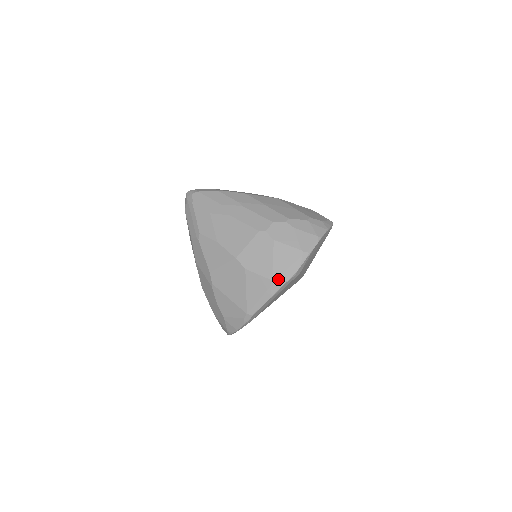
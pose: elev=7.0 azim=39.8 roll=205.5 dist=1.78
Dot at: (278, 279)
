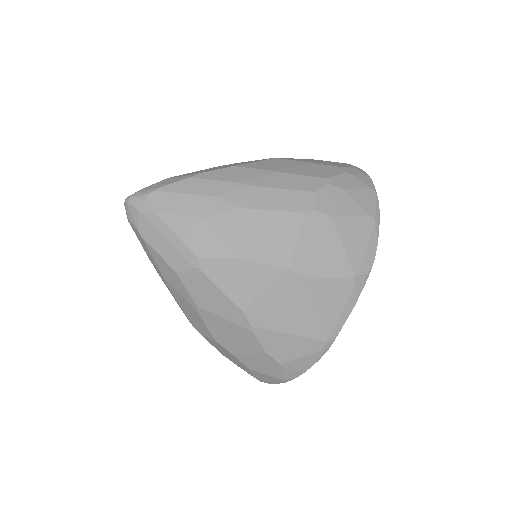
Dot at: (361, 271)
